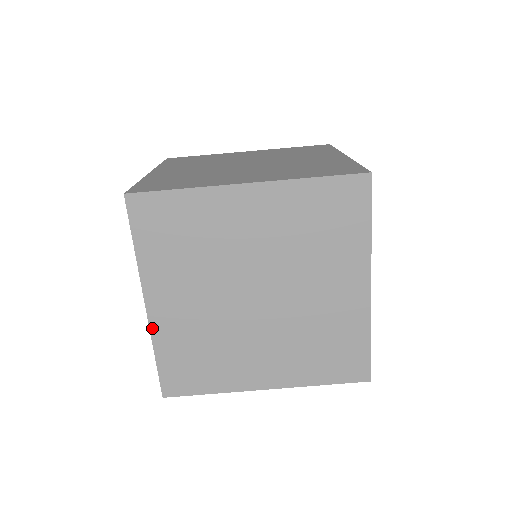
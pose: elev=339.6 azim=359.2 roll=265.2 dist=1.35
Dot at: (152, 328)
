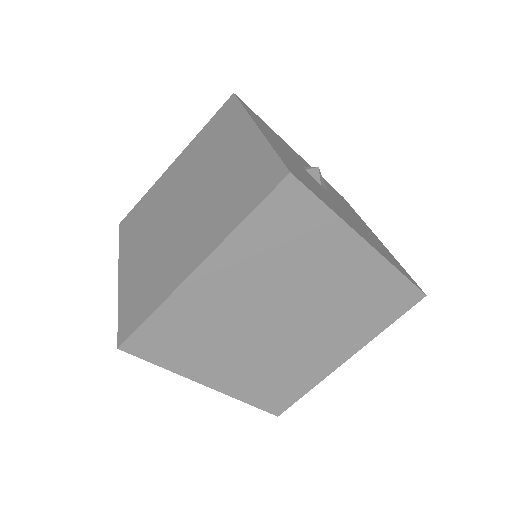
Dot at: (228, 393)
